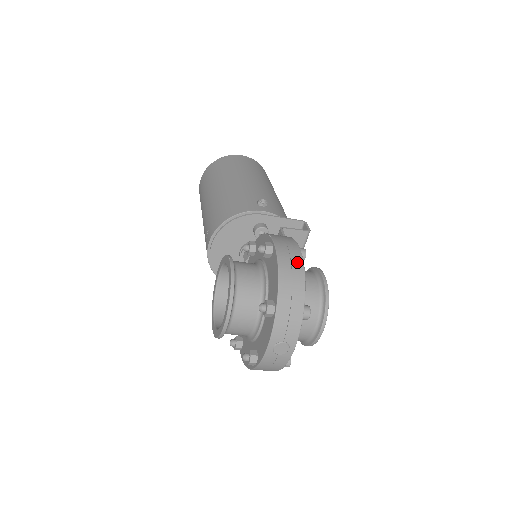
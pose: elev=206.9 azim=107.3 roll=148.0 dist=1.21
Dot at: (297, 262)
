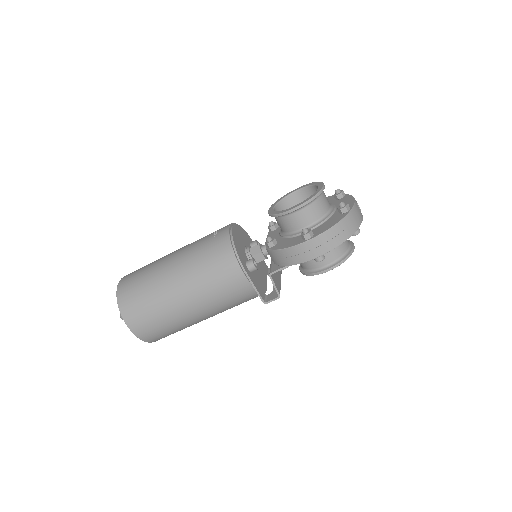
Dot at: occluded
